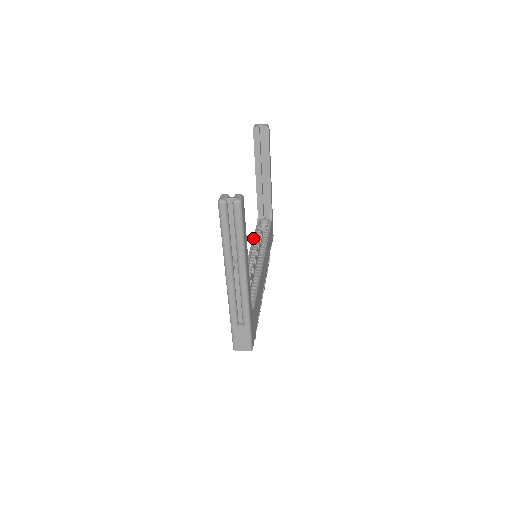
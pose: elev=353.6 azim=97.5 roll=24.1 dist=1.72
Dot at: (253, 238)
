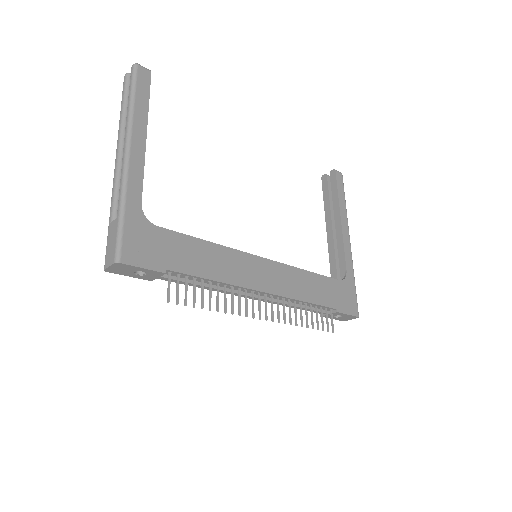
Dot at: occluded
